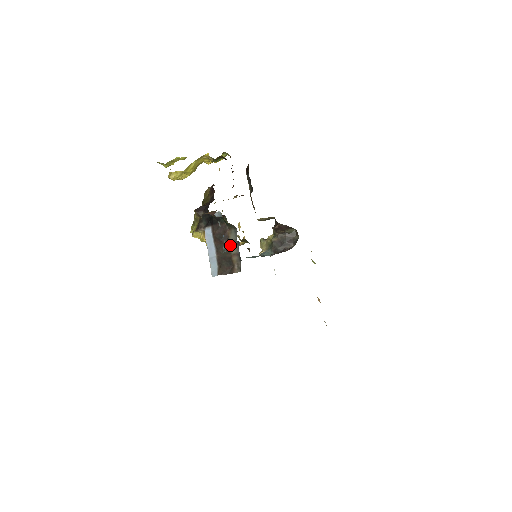
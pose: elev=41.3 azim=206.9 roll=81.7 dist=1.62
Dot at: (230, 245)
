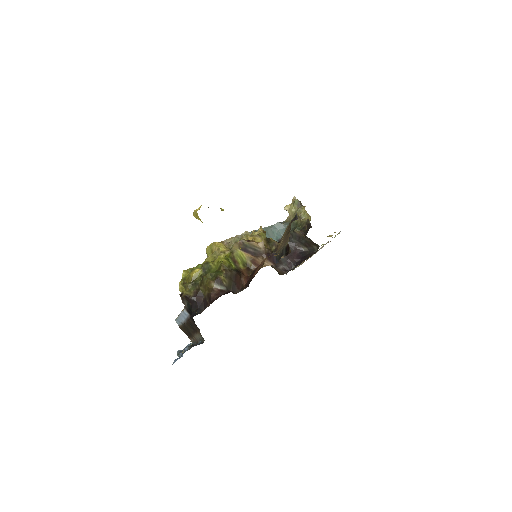
Dot at: (195, 335)
